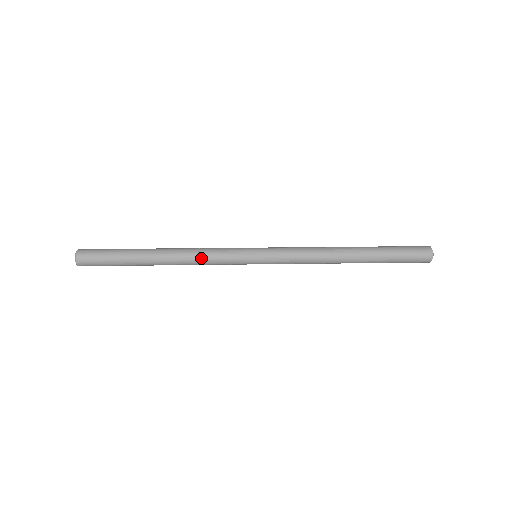
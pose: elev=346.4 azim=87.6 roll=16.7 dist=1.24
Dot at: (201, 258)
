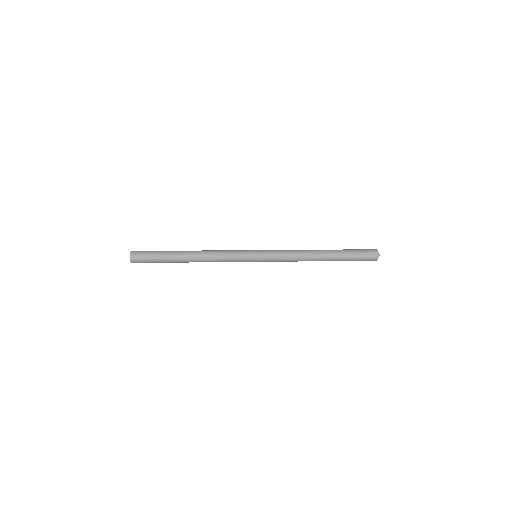
Dot at: (218, 261)
